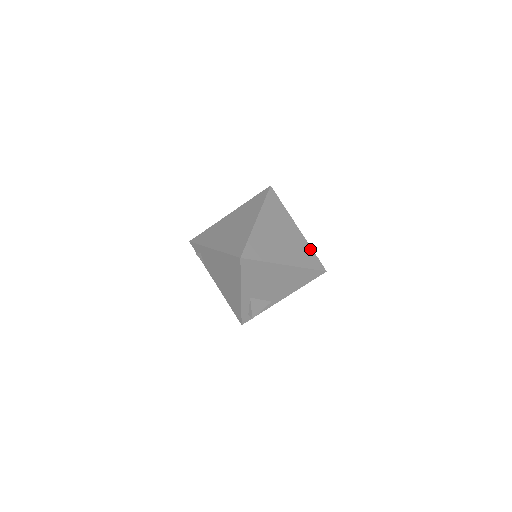
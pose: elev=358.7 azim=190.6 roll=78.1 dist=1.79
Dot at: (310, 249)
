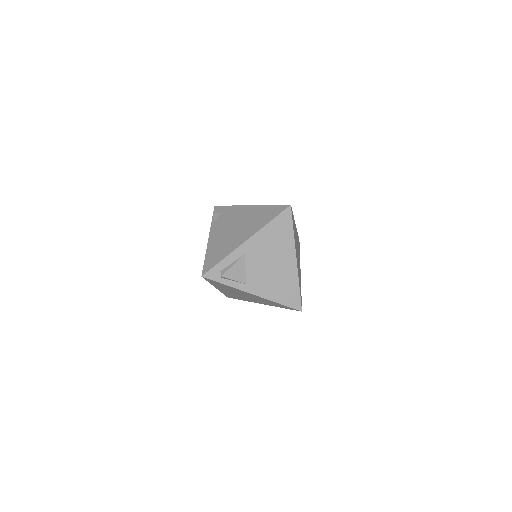
Dot at: occluded
